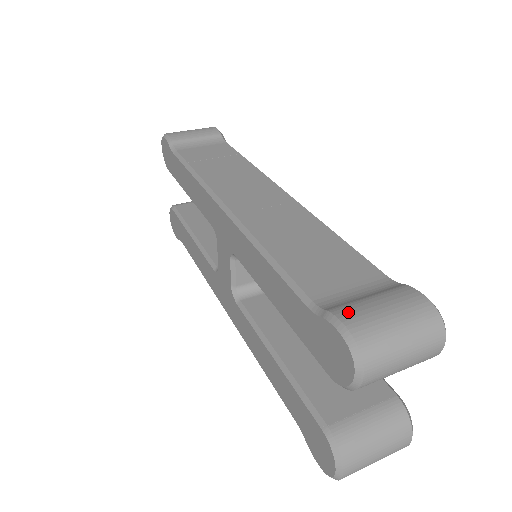
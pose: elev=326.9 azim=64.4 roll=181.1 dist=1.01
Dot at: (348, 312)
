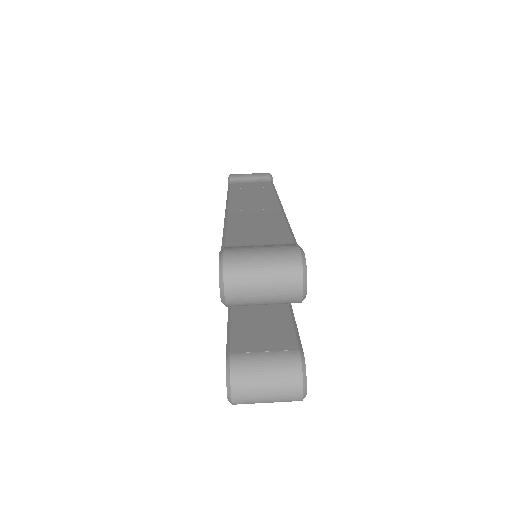
Dot at: (234, 247)
